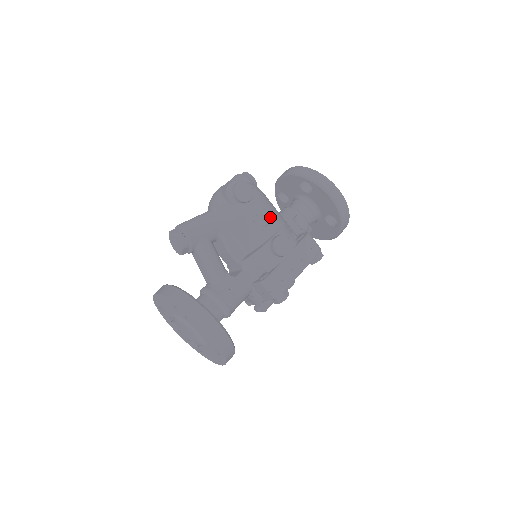
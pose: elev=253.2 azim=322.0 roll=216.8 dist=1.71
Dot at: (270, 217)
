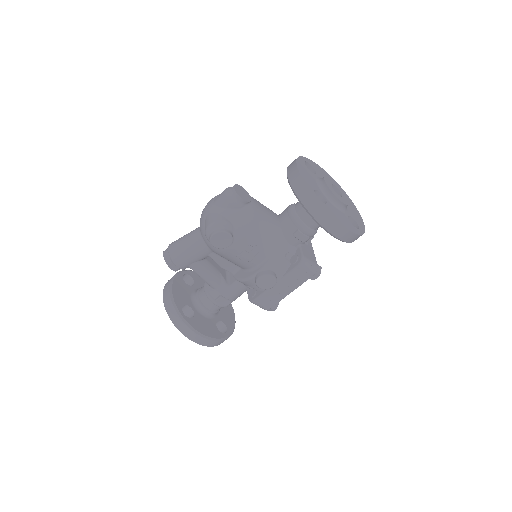
Dot at: (256, 251)
